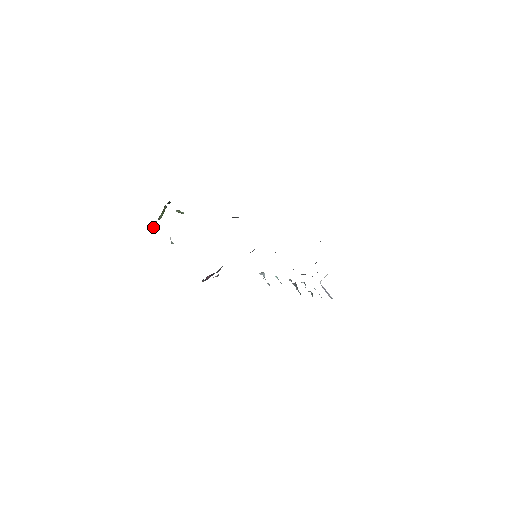
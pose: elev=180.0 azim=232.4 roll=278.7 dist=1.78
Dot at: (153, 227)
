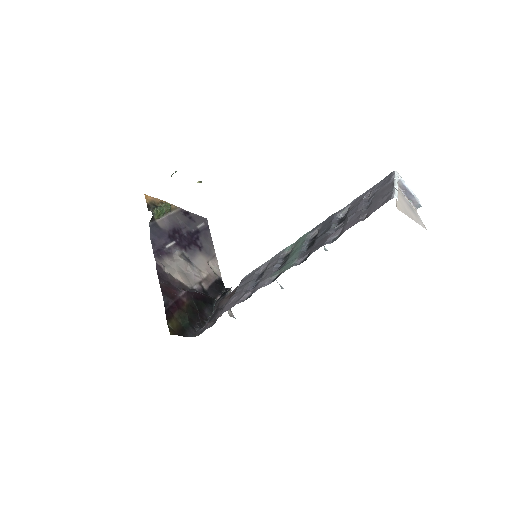
Dot at: (170, 209)
